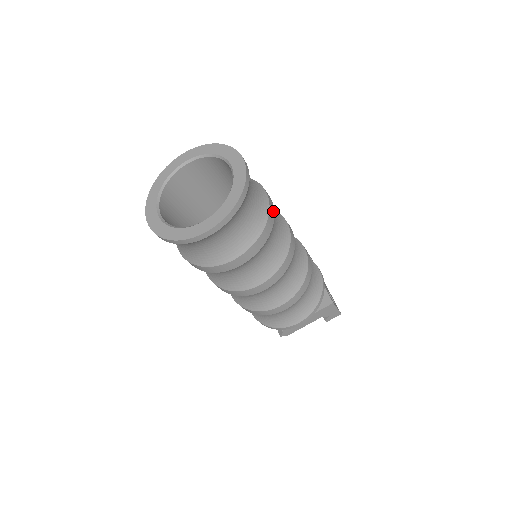
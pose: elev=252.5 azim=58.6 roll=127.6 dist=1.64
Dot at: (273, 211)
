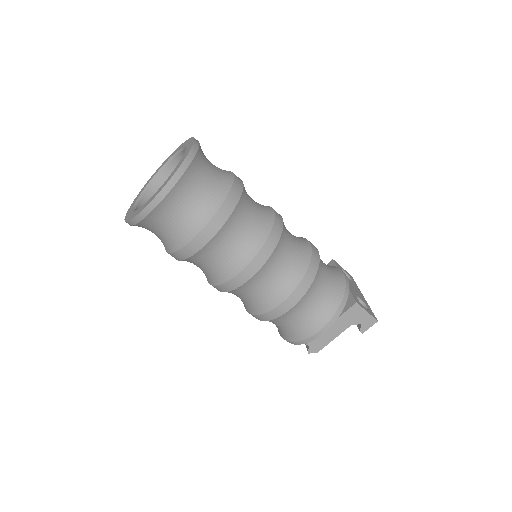
Dot at: (240, 189)
